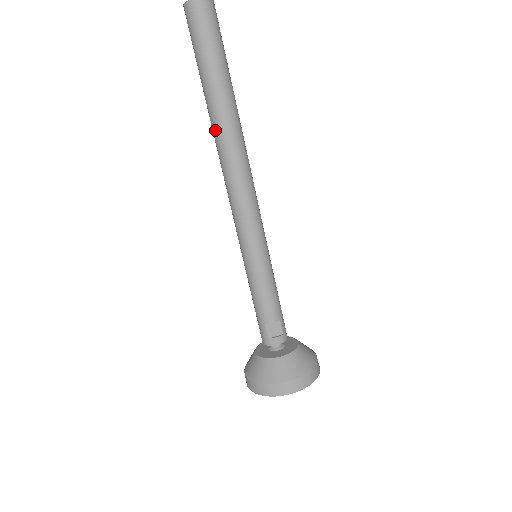
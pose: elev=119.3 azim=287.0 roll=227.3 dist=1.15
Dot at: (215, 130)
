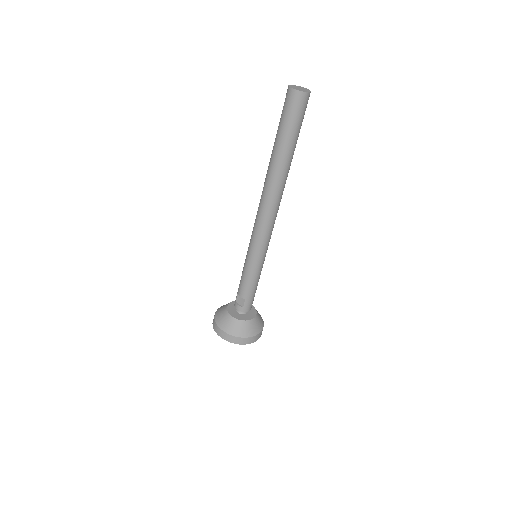
Dot at: (267, 171)
